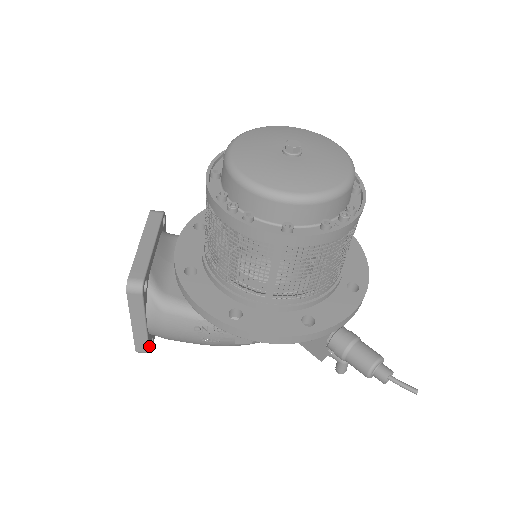
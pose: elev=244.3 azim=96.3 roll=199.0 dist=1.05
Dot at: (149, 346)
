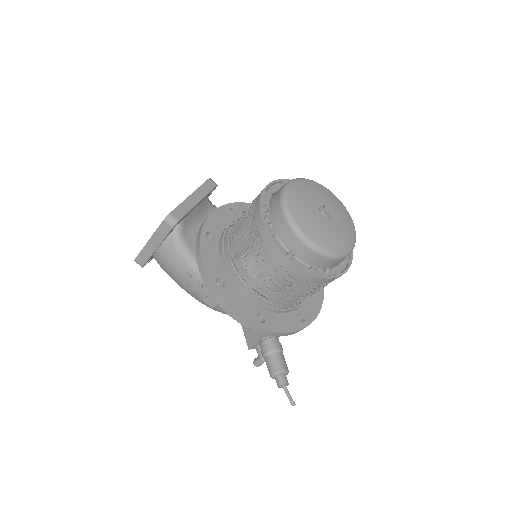
Dot at: occluded
